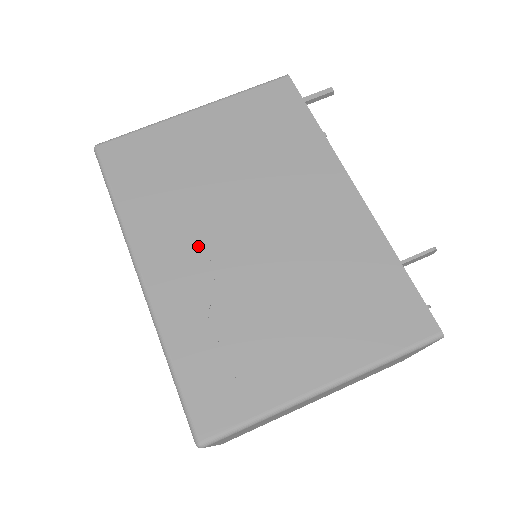
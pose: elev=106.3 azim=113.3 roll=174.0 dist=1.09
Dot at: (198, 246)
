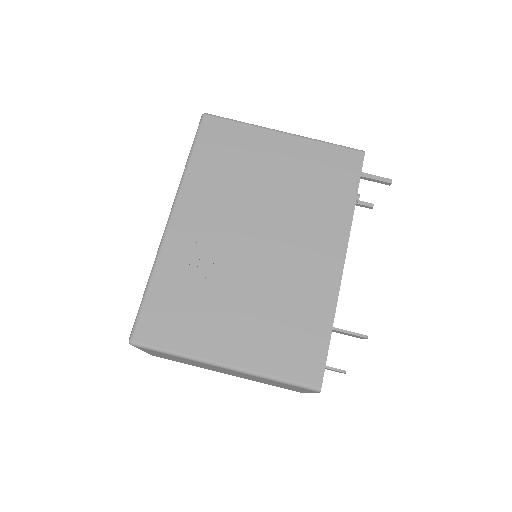
Dot at: (218, 225)
